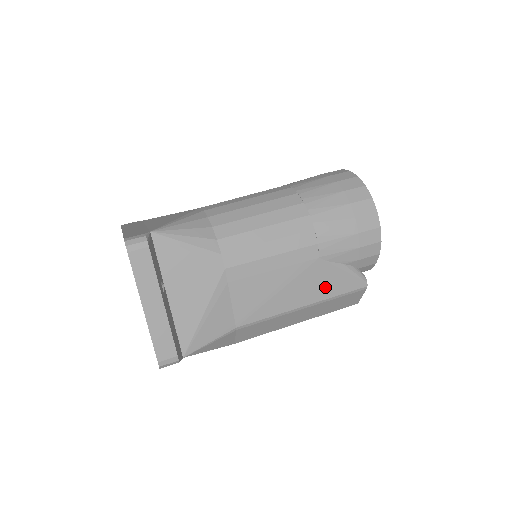
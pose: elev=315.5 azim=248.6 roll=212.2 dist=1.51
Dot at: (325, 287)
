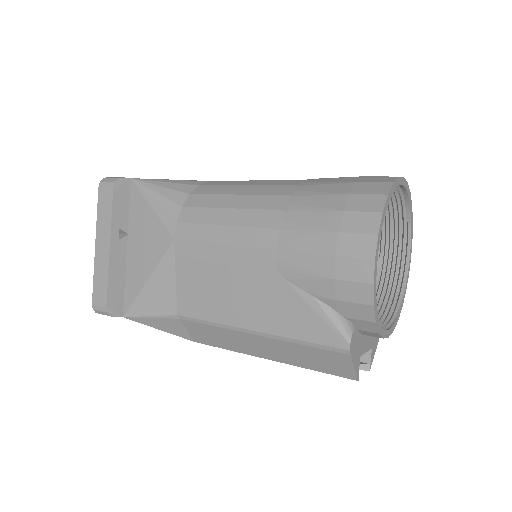
Dot at: (283, 318)
